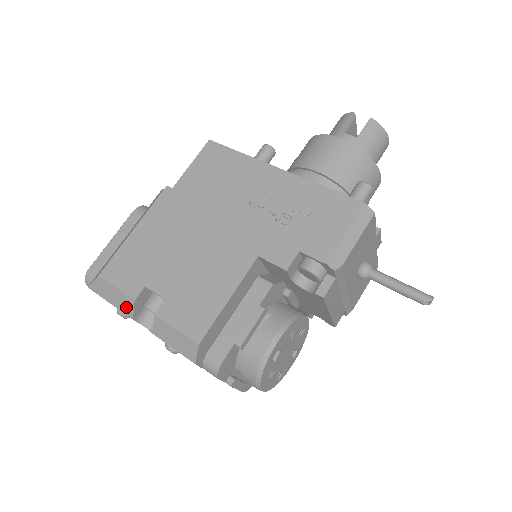
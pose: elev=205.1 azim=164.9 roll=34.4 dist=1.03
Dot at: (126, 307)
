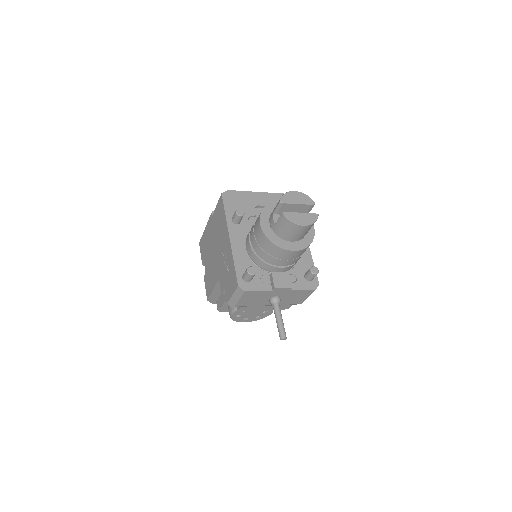
Dot at: occluded
